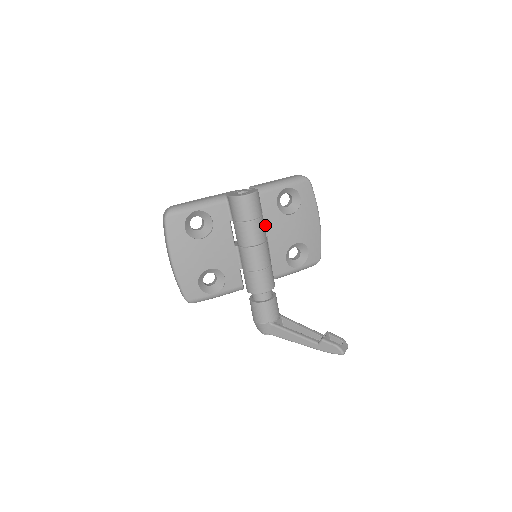
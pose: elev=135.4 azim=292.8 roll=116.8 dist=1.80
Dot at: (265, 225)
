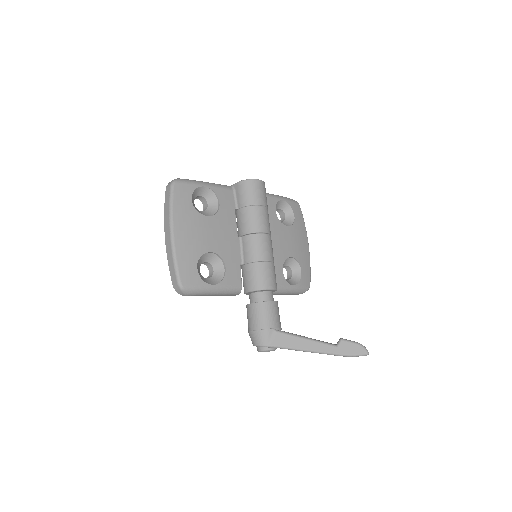
Dot at: occluded
